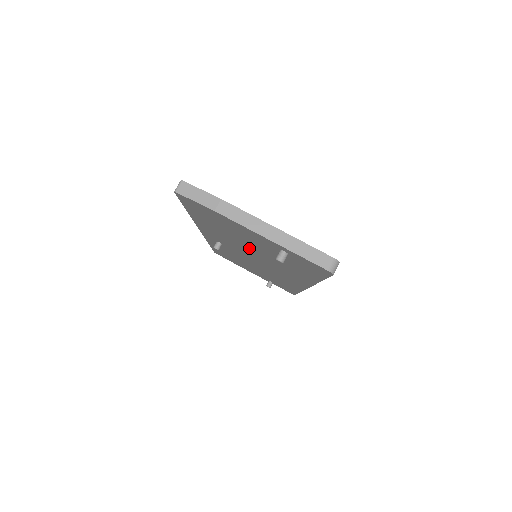
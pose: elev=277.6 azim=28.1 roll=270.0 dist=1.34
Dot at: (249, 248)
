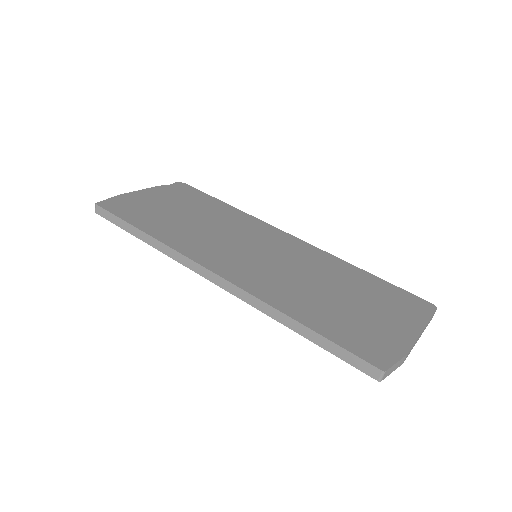
Dot at: occluded
